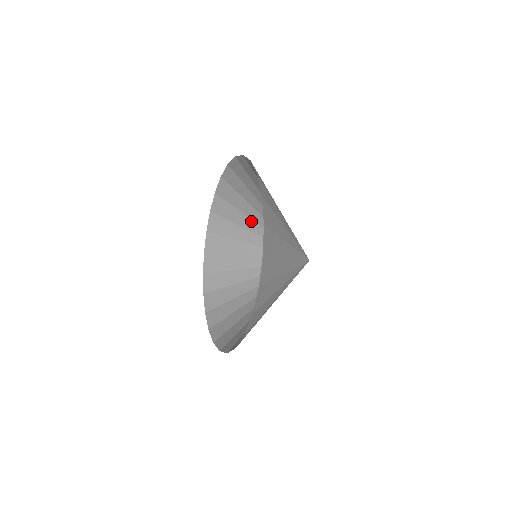
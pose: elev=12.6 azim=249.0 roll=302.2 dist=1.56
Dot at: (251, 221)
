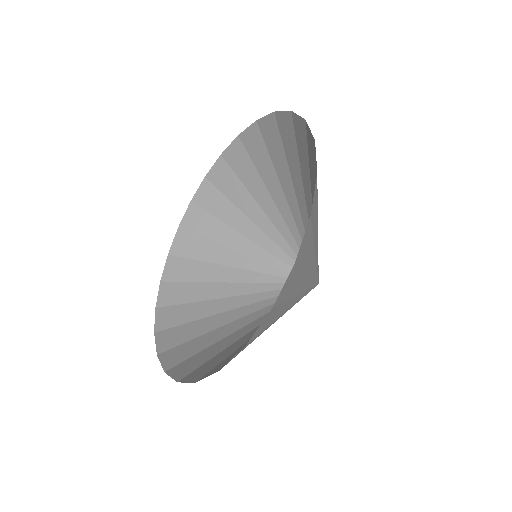
Dot at: (280, 190)
